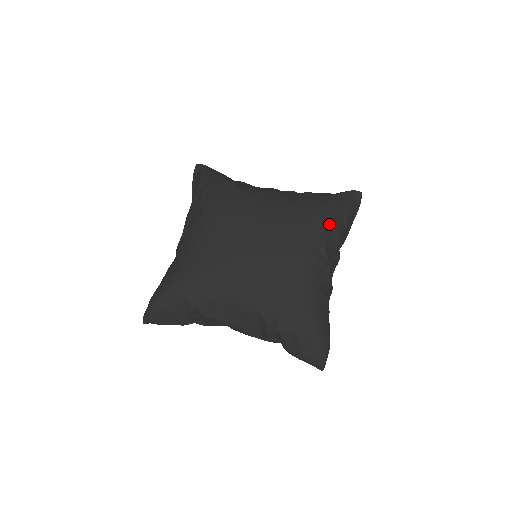
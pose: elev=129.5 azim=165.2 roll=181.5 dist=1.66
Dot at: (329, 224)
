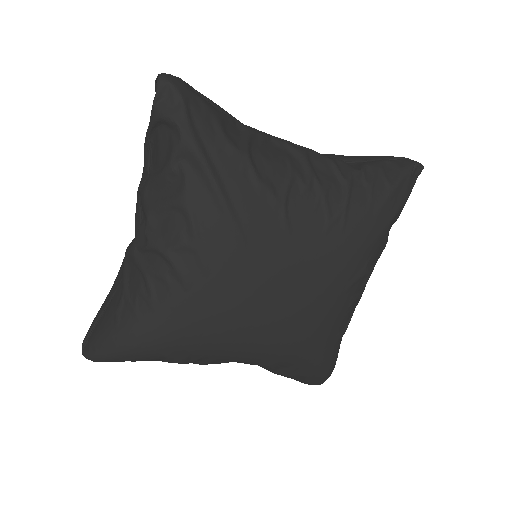
Dot at: (380, 244)
